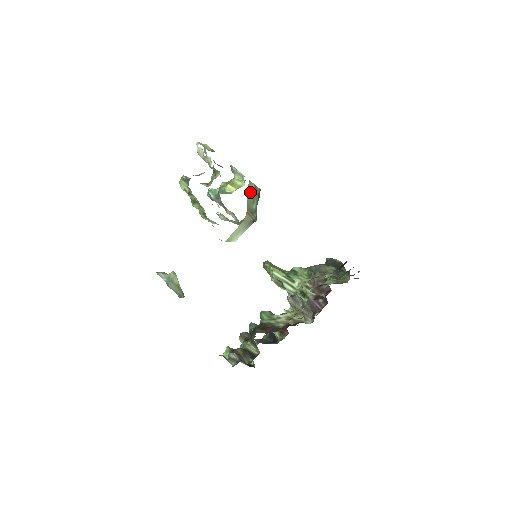
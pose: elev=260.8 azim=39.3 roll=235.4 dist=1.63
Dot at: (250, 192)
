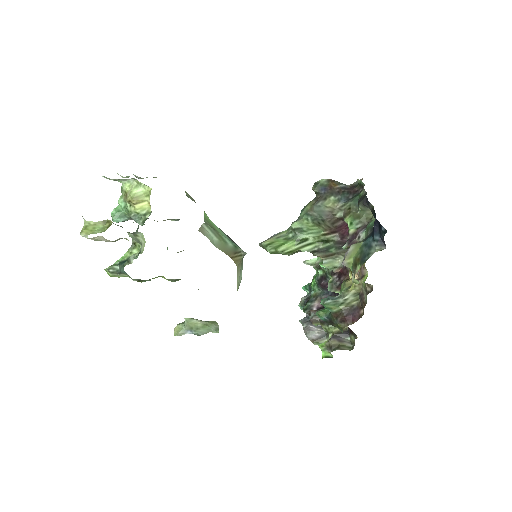
Dot at: (212, 238)
